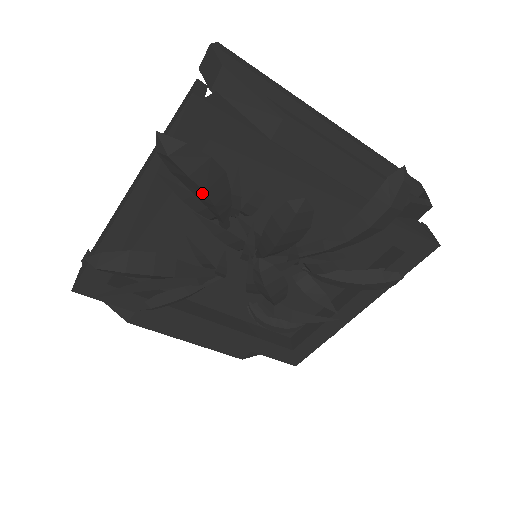
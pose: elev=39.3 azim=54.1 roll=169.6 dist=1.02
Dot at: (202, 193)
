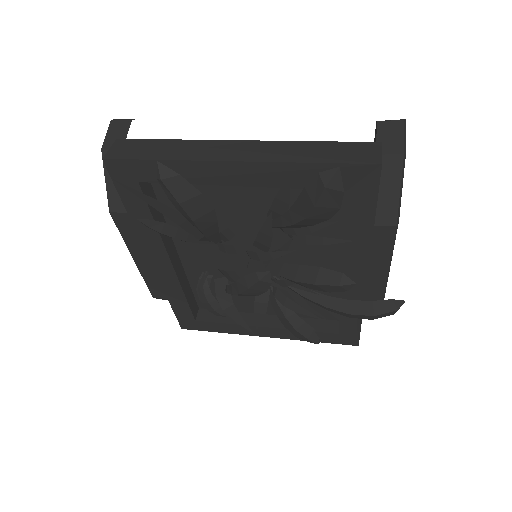
Dot at: (301, 215)
